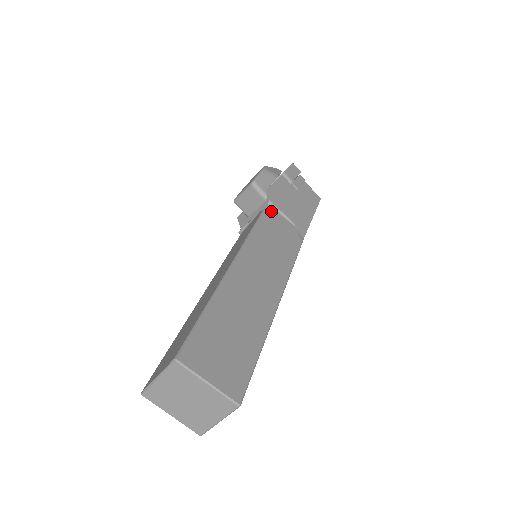
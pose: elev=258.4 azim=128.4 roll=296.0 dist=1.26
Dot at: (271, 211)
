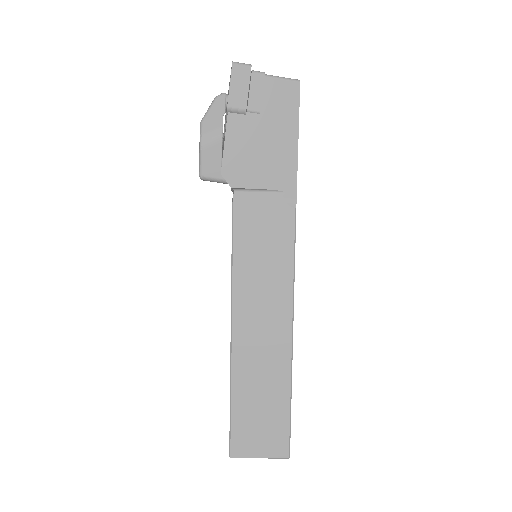
Dot at: (241, 199)
